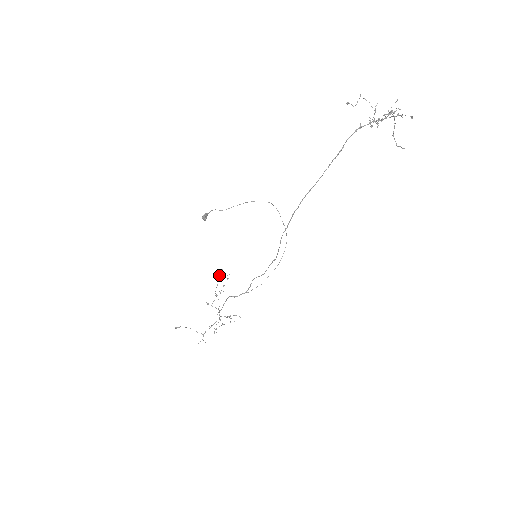
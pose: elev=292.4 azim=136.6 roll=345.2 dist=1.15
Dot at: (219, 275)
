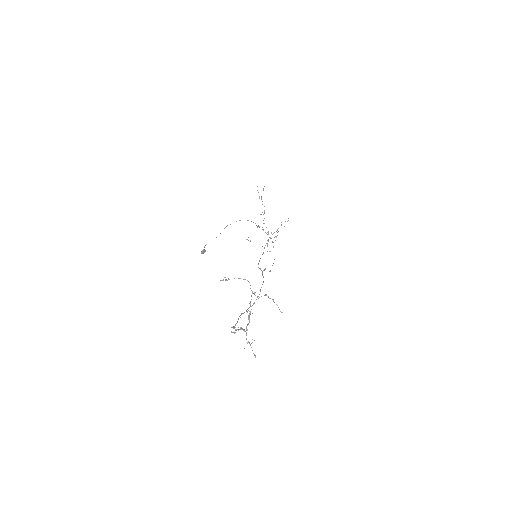
Dot at: (258, 192)
